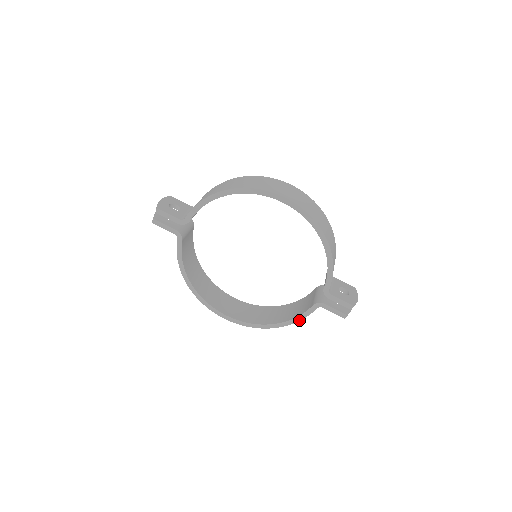
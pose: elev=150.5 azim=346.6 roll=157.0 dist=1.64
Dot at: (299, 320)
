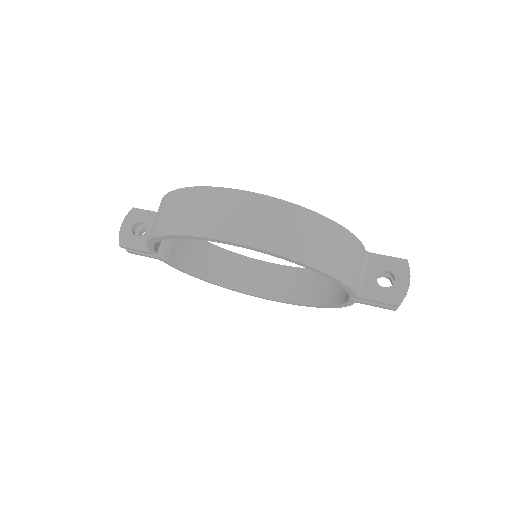
Dot at: occluded
